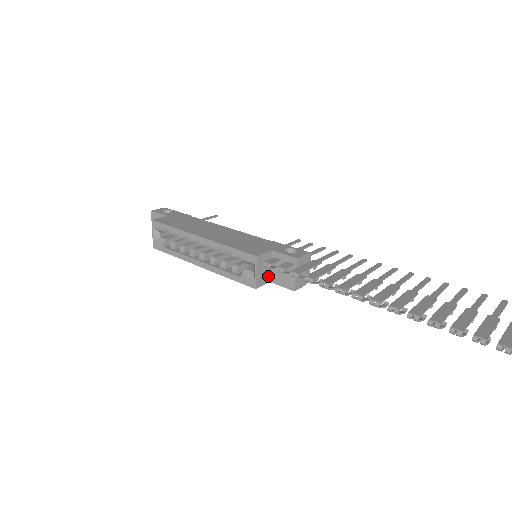
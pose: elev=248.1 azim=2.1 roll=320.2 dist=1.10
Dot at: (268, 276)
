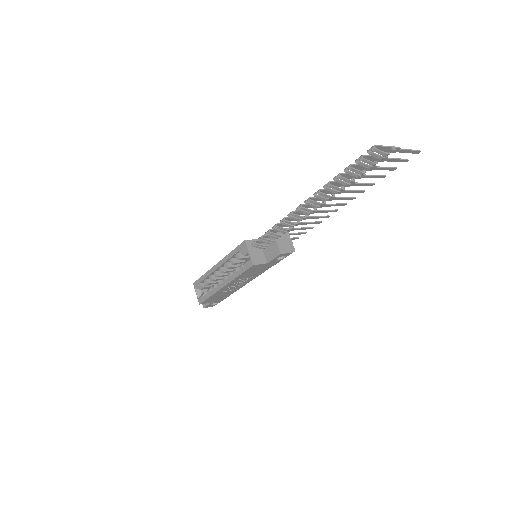
Dot at: (263, 258)
